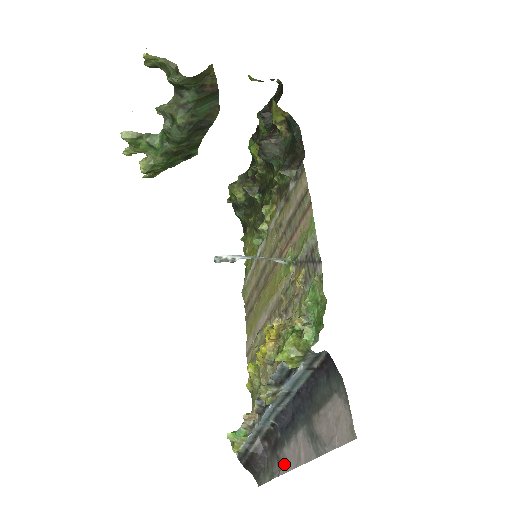
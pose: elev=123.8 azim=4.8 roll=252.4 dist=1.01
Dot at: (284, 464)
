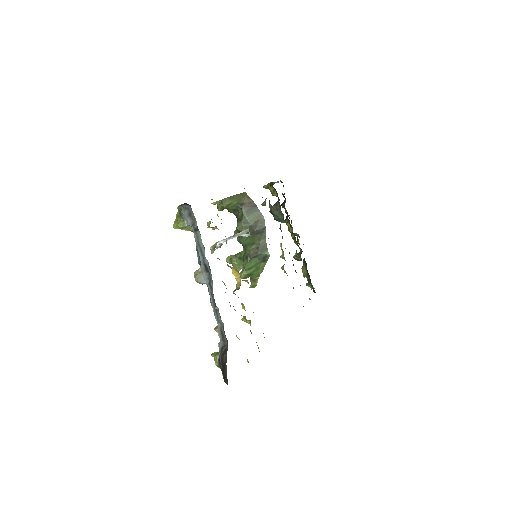
Dot at: occluded
